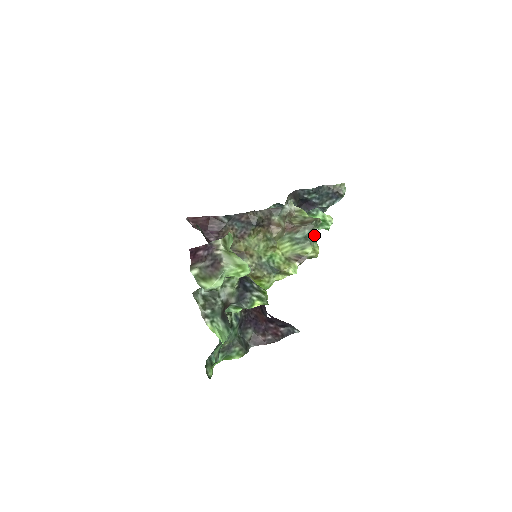
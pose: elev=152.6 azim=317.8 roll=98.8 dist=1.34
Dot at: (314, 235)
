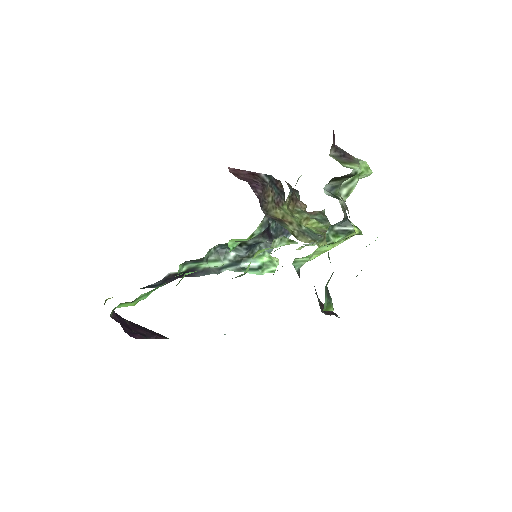
Dot at: (328, 220)
